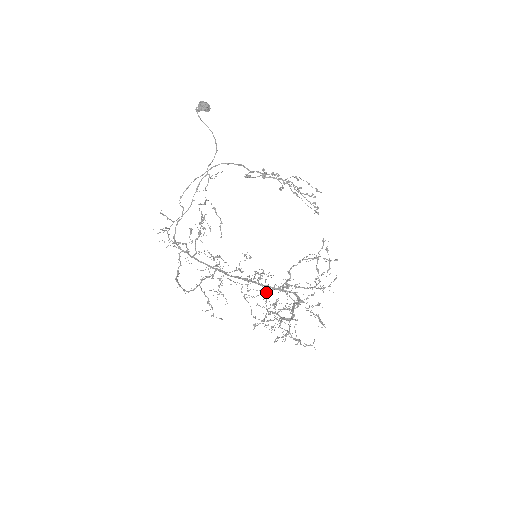
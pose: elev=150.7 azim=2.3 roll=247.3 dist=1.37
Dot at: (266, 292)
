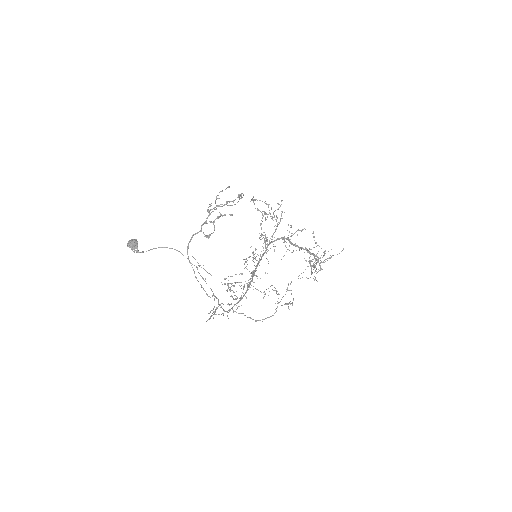
Dot at: occluded
